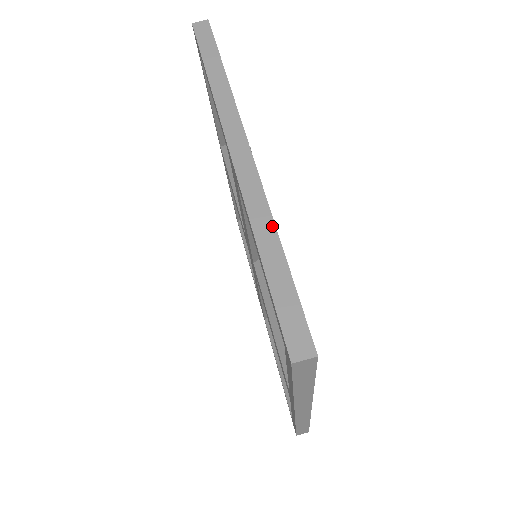
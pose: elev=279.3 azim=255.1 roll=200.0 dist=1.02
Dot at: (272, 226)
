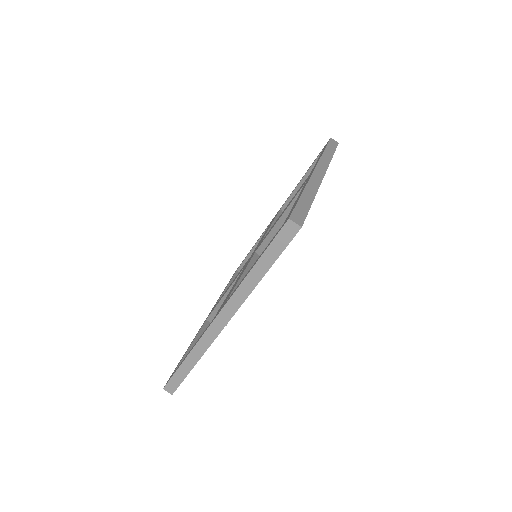
Dot at: (315, 193)
